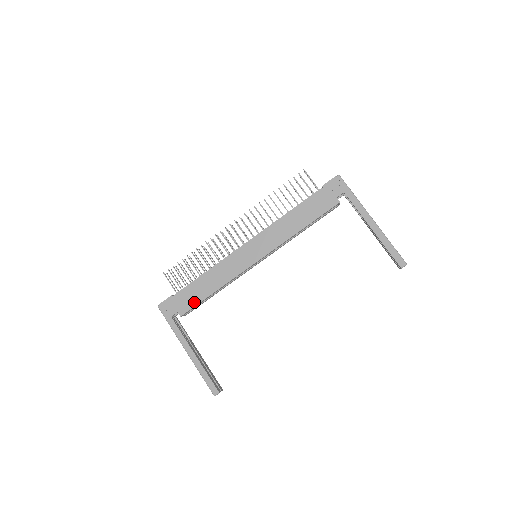
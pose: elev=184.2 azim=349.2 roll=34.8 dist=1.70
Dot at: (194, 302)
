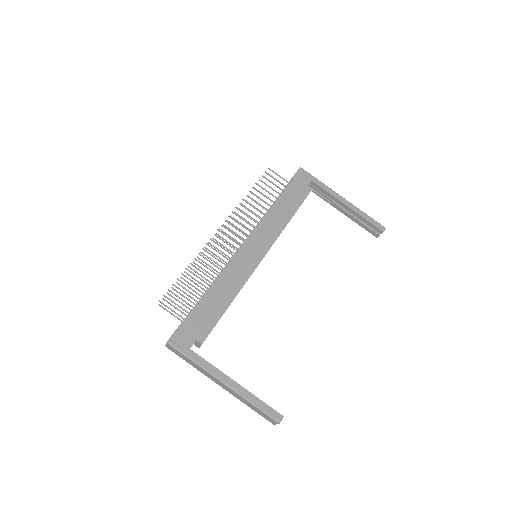
Dot at: (212, 321)
